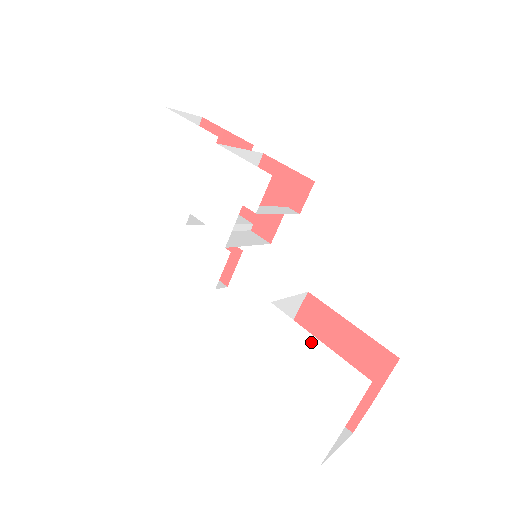
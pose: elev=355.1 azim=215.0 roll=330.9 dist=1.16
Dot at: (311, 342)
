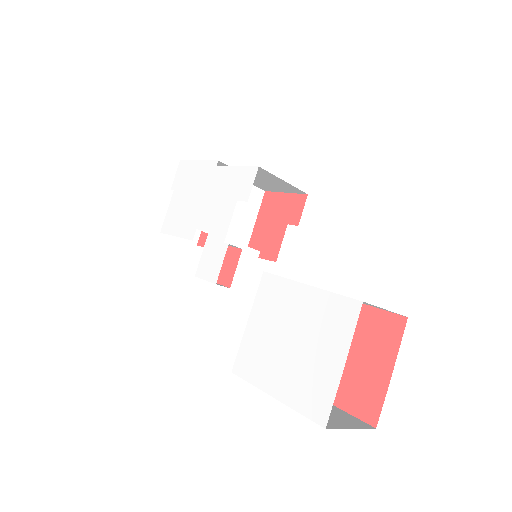
Dot at: (302, 291)
